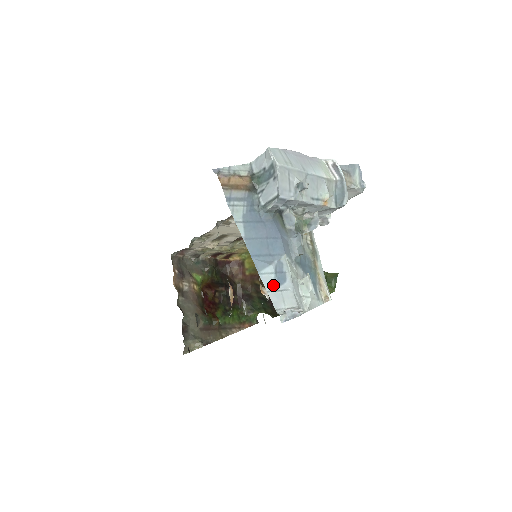
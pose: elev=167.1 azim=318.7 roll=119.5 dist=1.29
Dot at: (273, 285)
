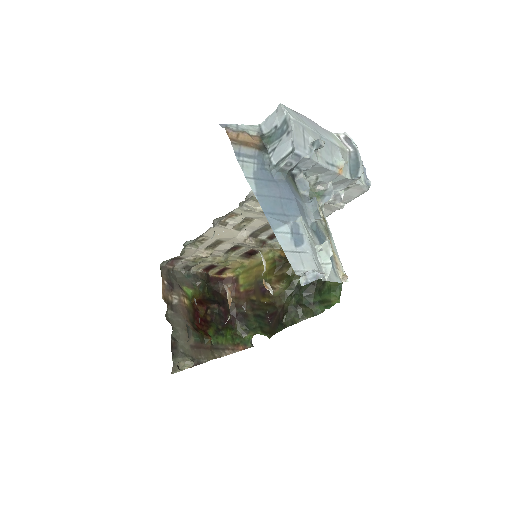
Dot at: (290, 245)
